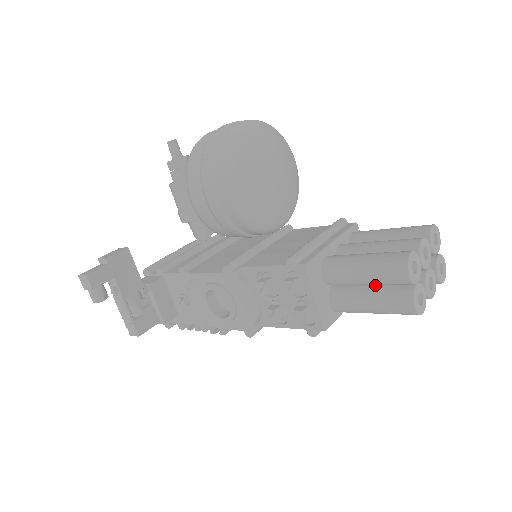
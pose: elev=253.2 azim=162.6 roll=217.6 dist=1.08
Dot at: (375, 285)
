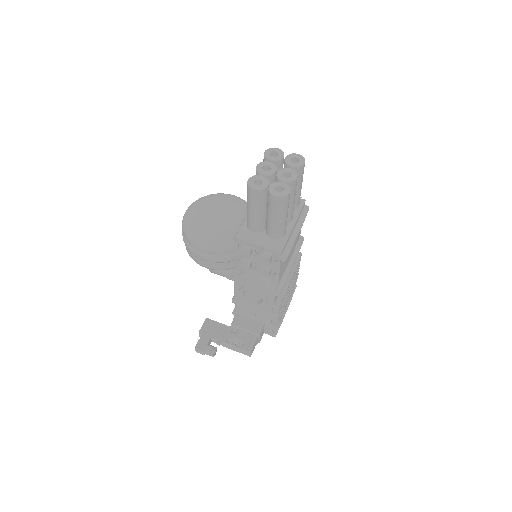
Dot at: (267, 208)
